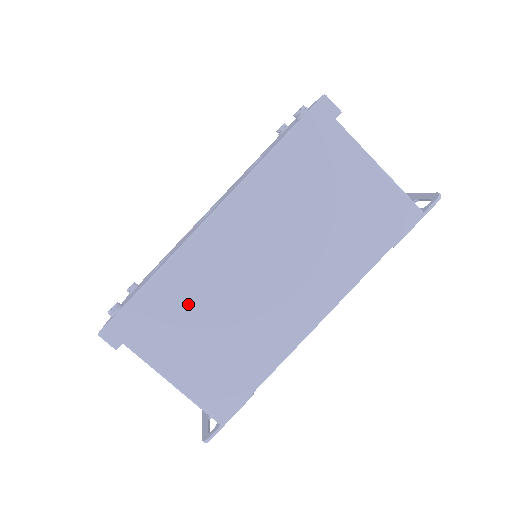
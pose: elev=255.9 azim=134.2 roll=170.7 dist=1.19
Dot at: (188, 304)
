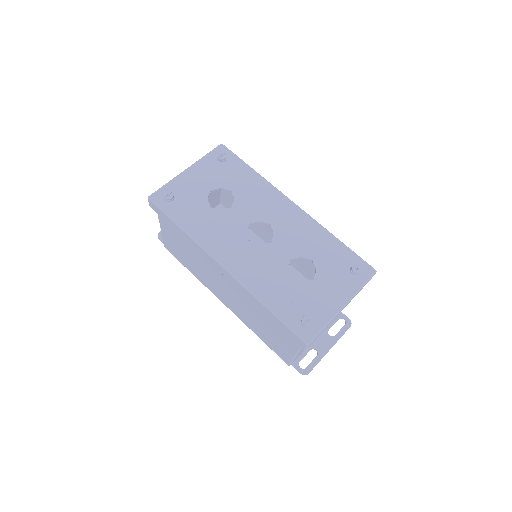
Dot at: (188, 243)
